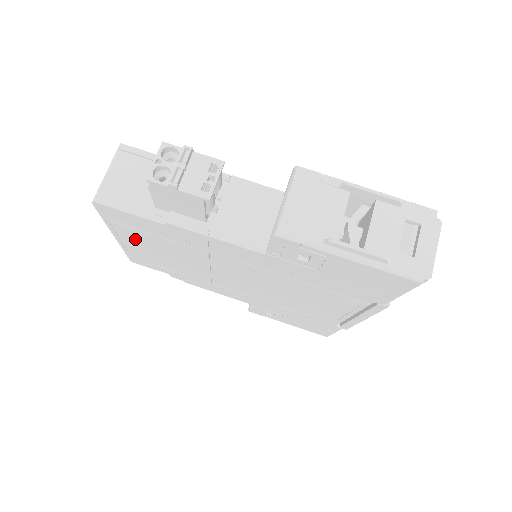
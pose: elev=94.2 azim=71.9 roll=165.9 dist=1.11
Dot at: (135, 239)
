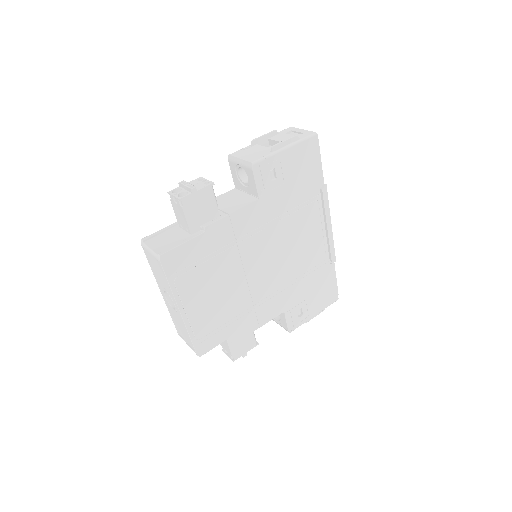
Dot at: (193, 292)
